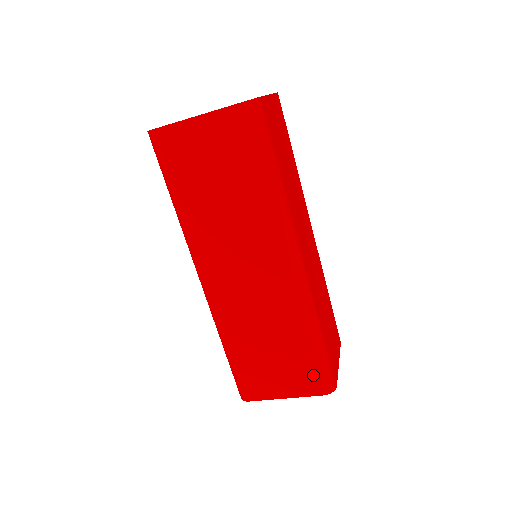
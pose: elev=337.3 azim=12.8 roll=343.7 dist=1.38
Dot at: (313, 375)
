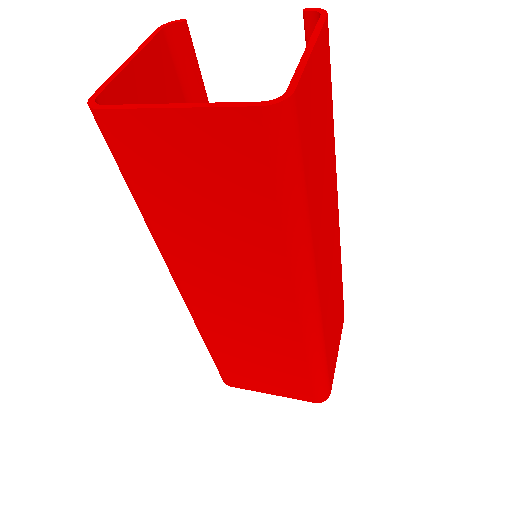
Dot at: (306, 389)
